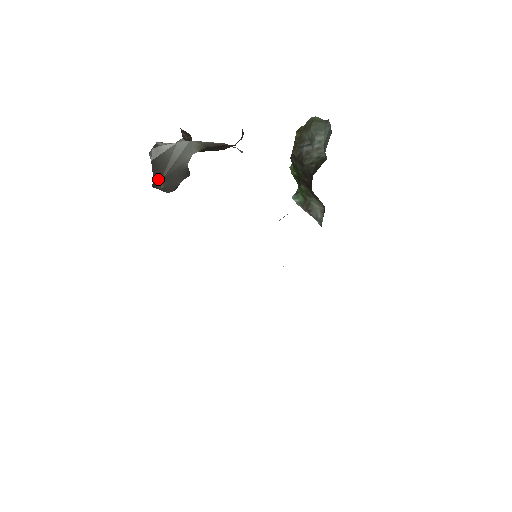
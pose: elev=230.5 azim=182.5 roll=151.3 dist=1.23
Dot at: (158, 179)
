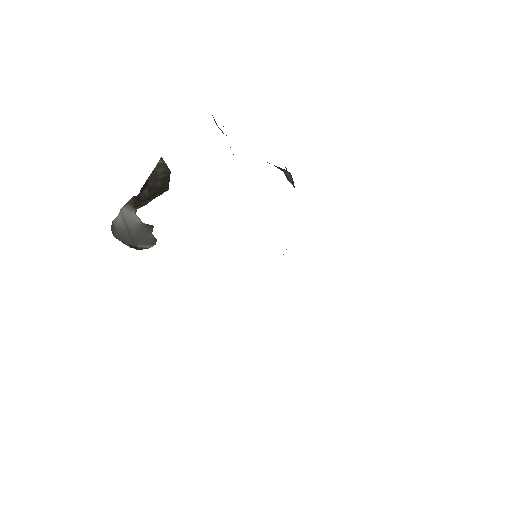
Dot at: (132, 245)
